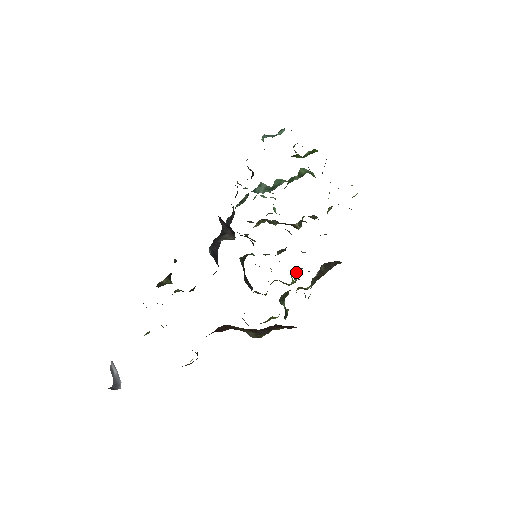
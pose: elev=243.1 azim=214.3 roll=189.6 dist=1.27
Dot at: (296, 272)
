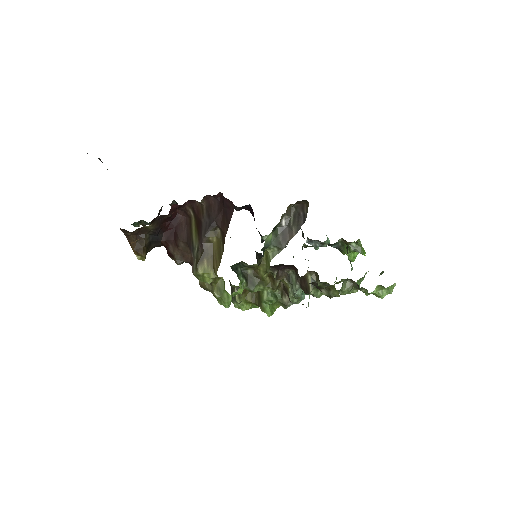
Dot at: (278, 297)
